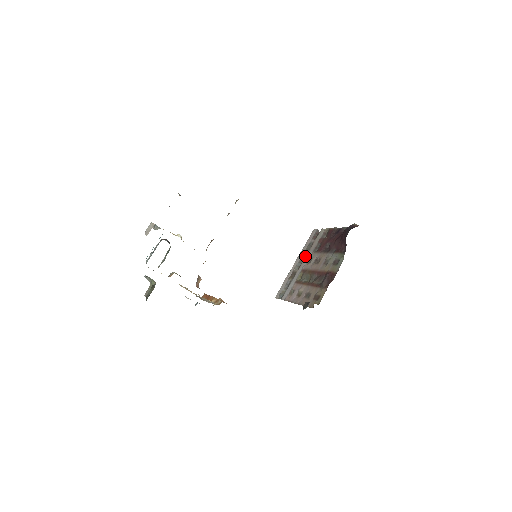
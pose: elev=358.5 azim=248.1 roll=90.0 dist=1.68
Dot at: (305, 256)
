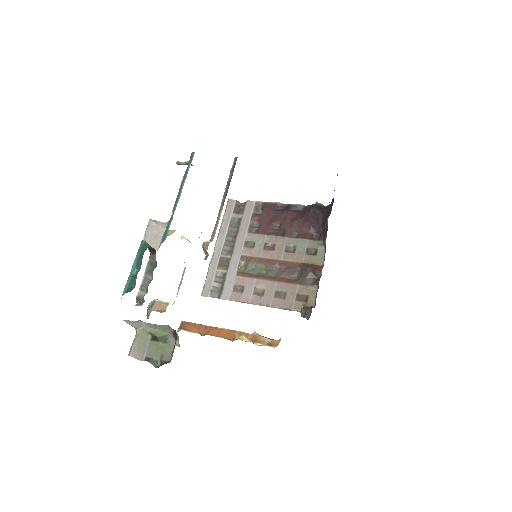
Dot at: (235, 237)
